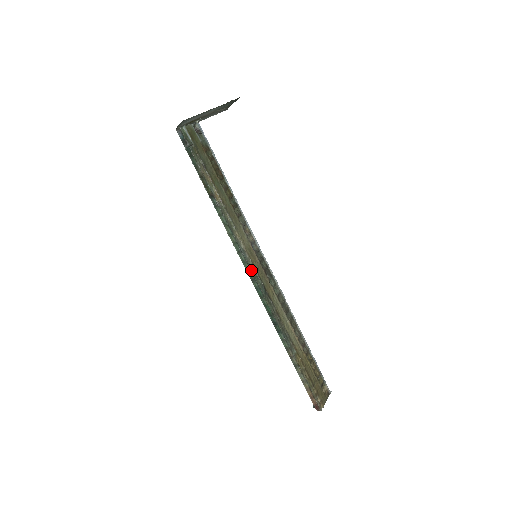
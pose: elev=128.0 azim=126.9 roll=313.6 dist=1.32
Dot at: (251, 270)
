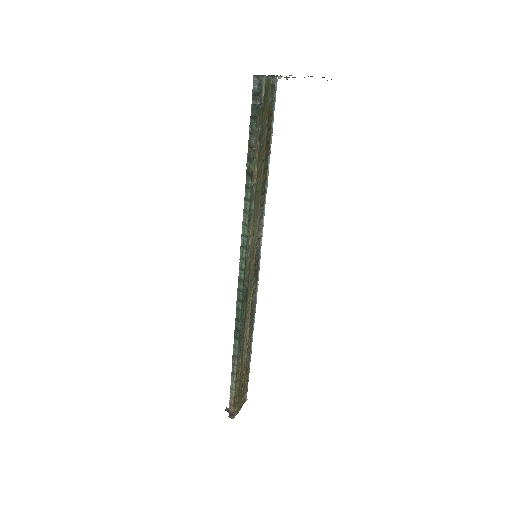
Dot at: (245, 270)
